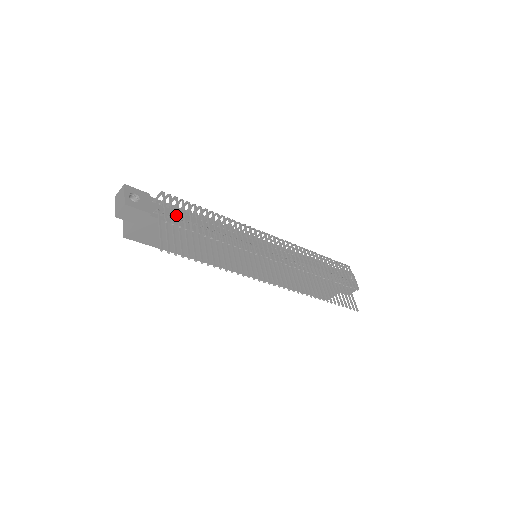
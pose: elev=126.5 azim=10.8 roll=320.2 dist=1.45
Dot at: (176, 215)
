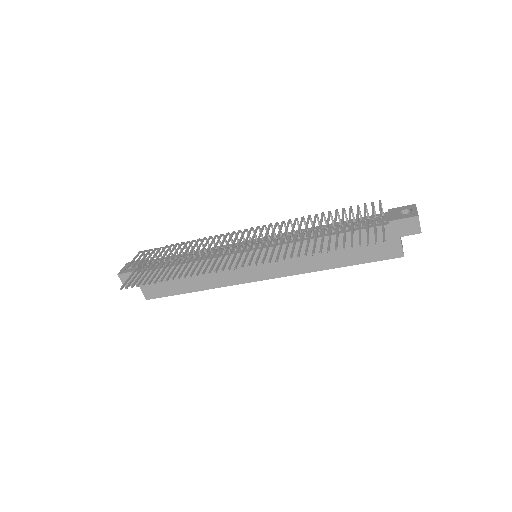
Dot at: occluded
